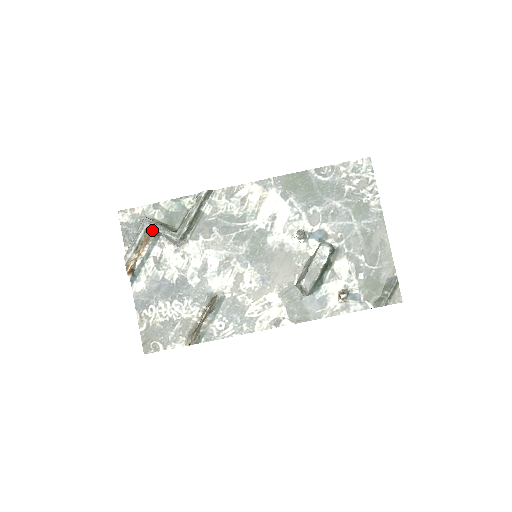
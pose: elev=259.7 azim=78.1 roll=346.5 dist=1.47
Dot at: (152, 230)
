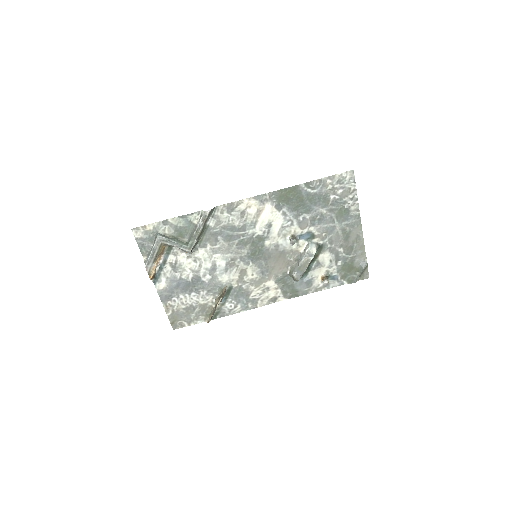
Dot at: (166, 244)
